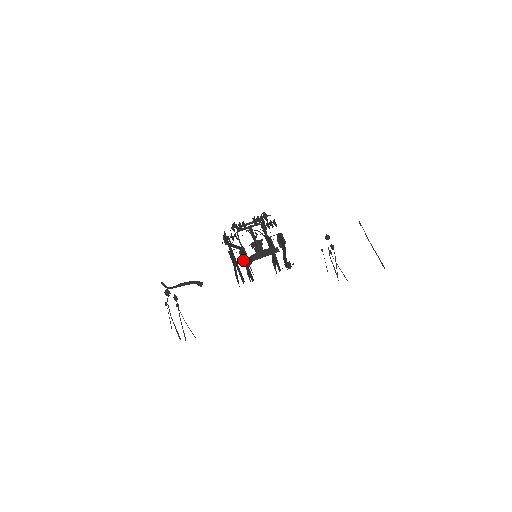
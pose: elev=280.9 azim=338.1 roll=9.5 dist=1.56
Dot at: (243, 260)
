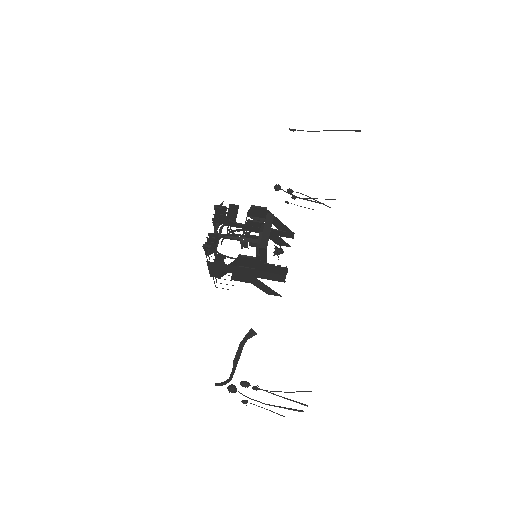
Dot at: occluded
